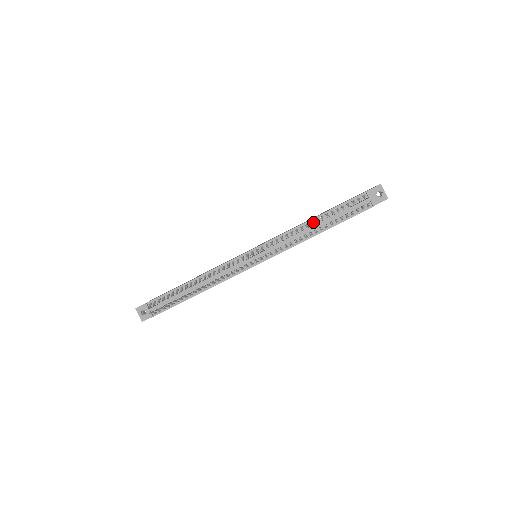
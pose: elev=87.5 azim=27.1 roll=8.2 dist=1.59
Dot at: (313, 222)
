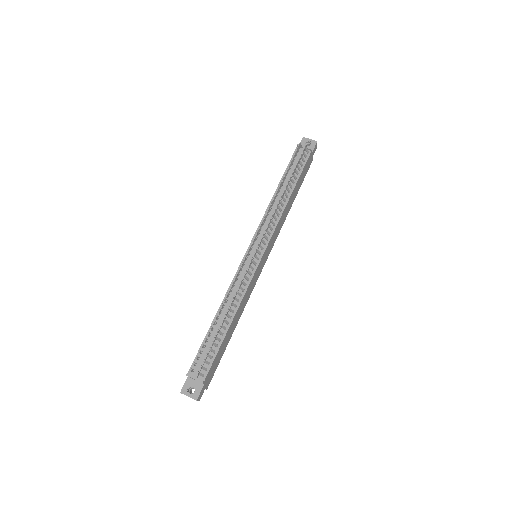
Dot at: (278, 192)
